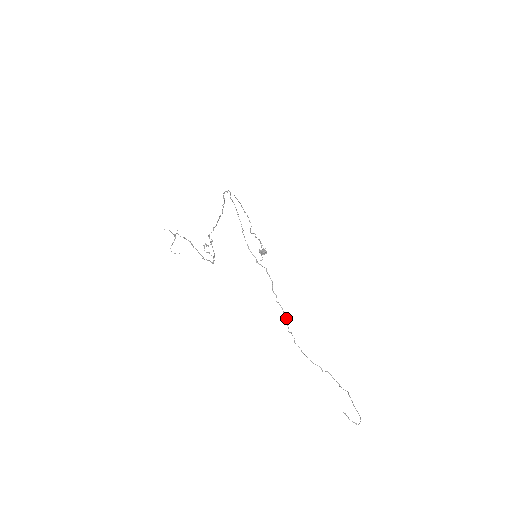
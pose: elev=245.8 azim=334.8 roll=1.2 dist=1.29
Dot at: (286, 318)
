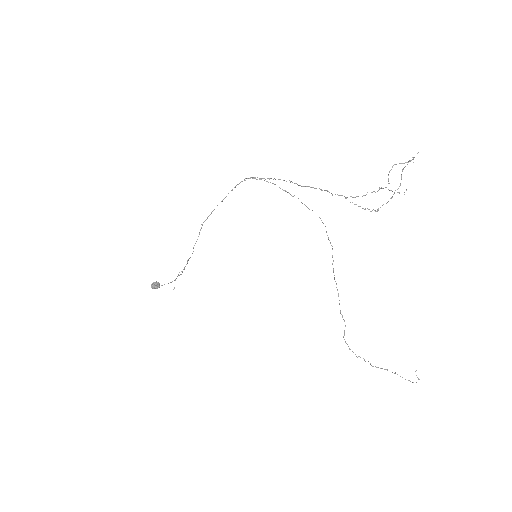
Dot at: occluded
